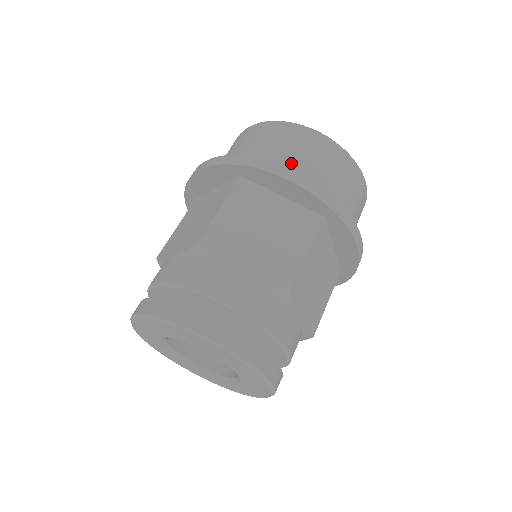
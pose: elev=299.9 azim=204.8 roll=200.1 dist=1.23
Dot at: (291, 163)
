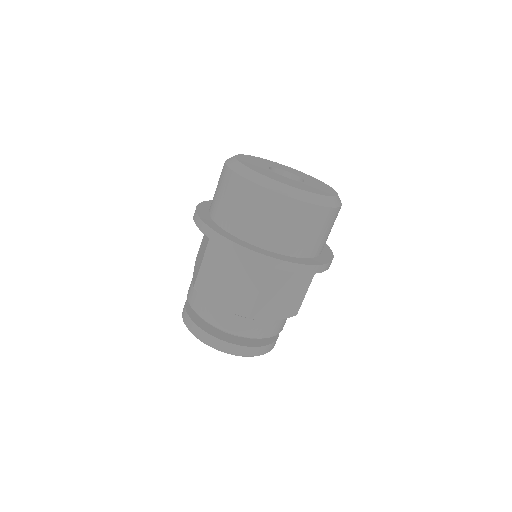
Dot at: (242, 222)
